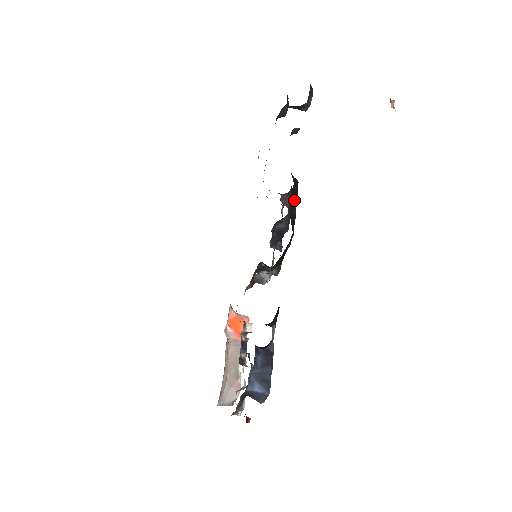
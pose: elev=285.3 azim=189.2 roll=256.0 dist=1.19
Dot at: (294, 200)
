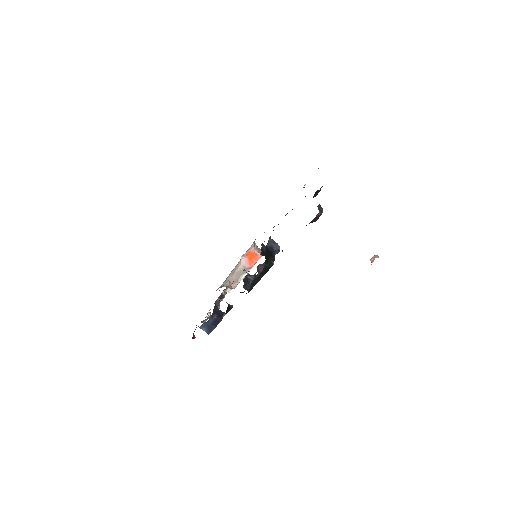
Dot at: (260, 276)
